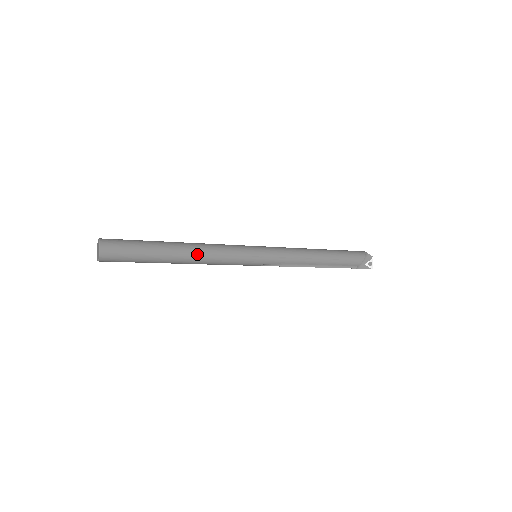
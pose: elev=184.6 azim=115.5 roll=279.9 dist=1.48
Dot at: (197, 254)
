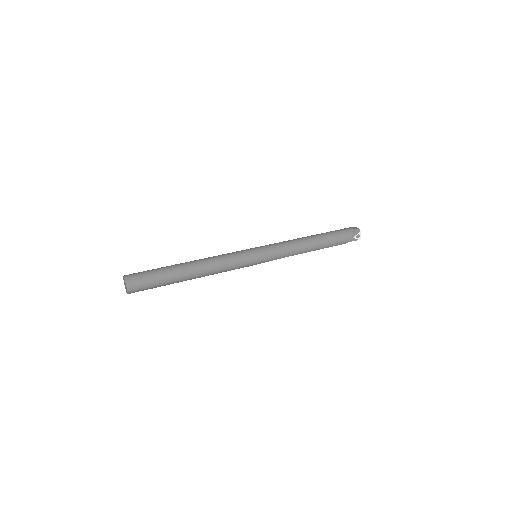
Dot at: (206, 271)
